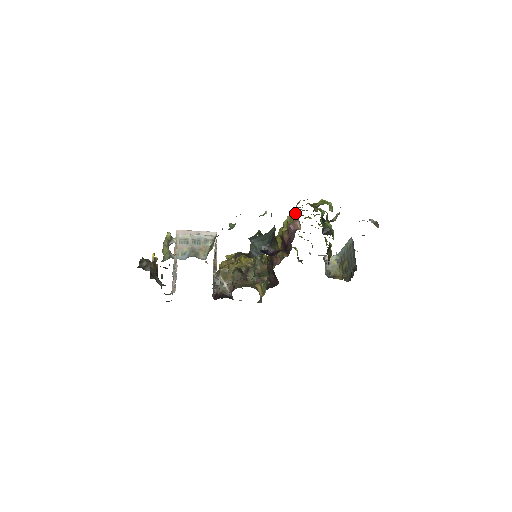
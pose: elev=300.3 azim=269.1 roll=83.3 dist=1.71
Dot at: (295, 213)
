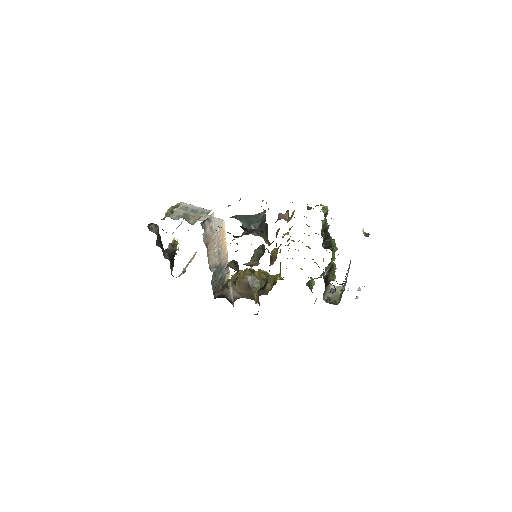
Dot at: occluded
